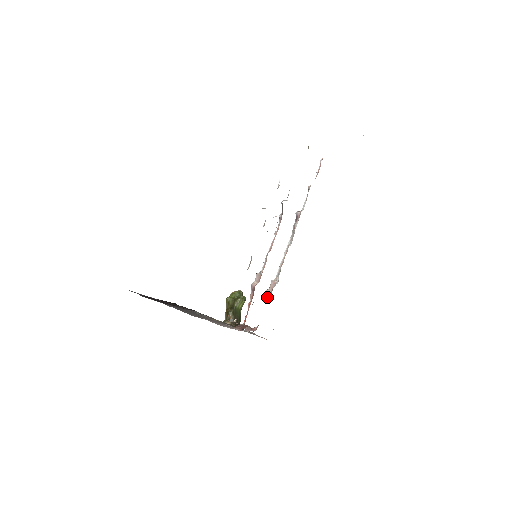
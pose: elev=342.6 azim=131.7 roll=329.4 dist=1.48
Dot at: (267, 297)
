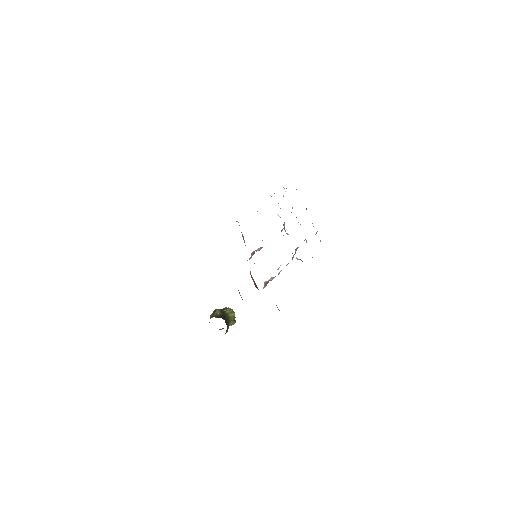
Dot at: (265, 284)
